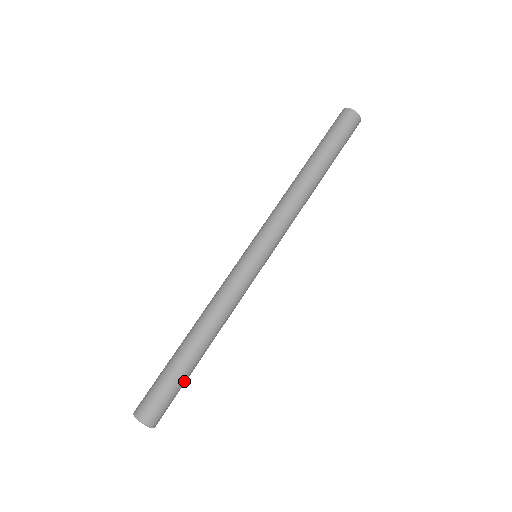
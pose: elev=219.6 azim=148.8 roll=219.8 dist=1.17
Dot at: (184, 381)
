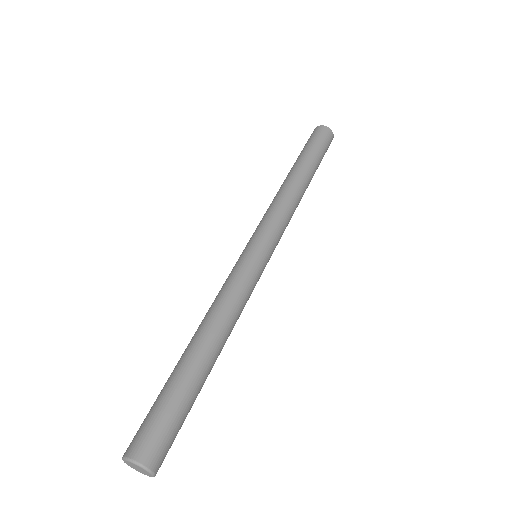
Dot at: (190, 401)
